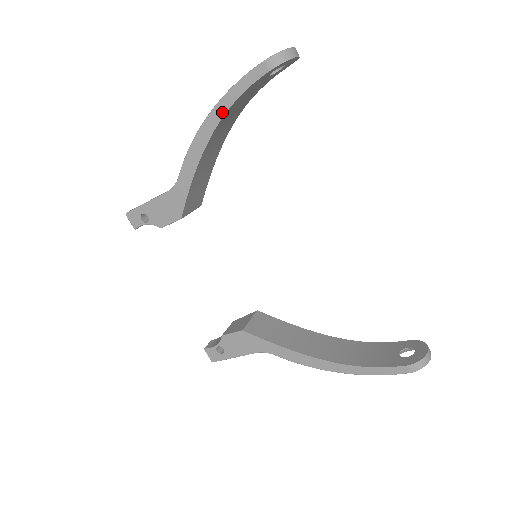
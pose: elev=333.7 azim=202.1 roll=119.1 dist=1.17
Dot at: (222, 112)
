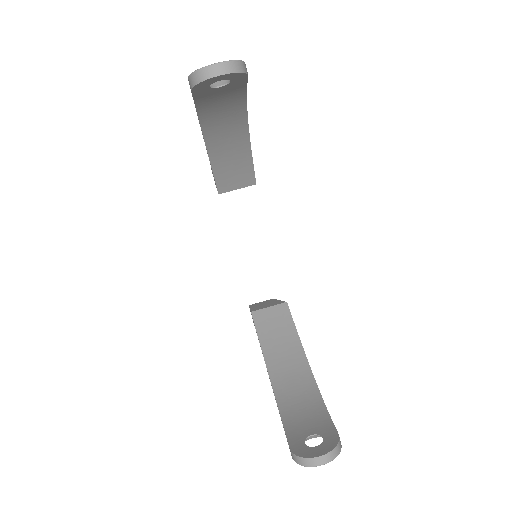
Dot at: (197, 115)
